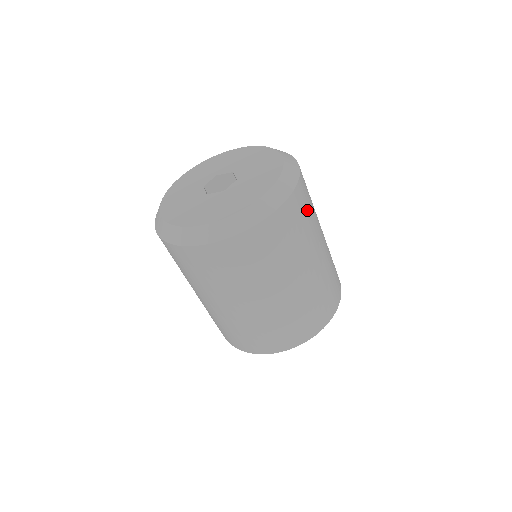
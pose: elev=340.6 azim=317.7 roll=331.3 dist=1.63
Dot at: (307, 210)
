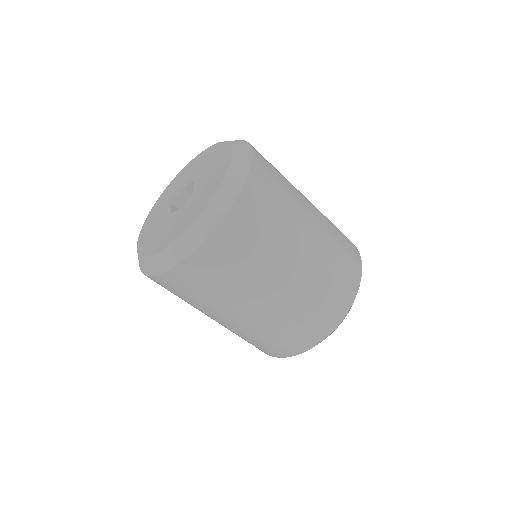
Dot at: (214, 279)
